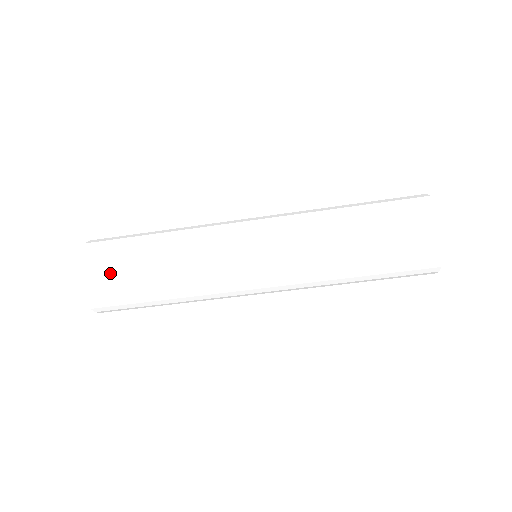
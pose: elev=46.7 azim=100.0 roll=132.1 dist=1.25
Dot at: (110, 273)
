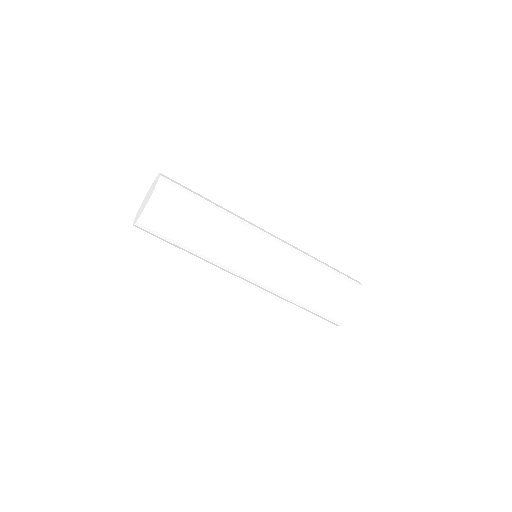
Dot at: (183, 188)
